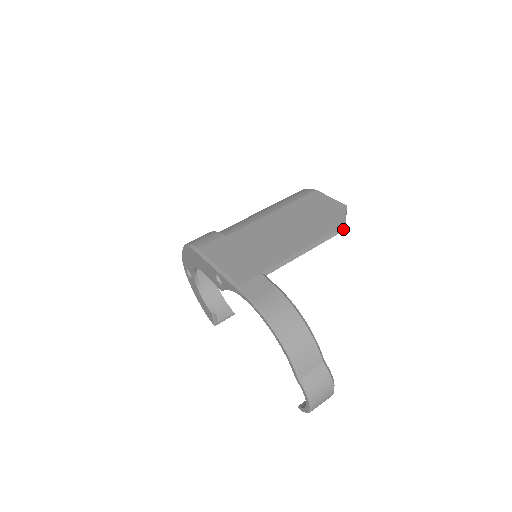
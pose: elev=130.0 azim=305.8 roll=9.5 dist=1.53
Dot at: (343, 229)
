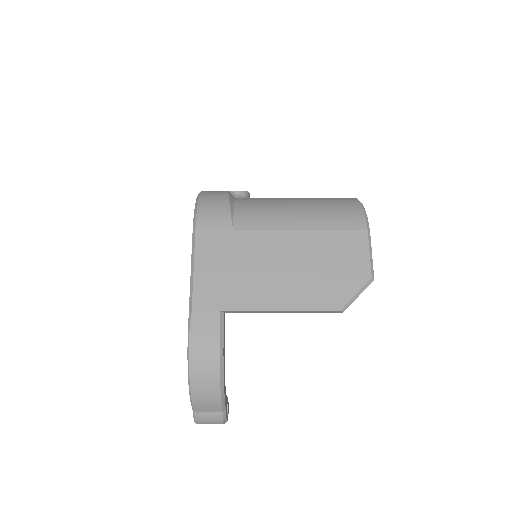
Dot at: (340, 311)
